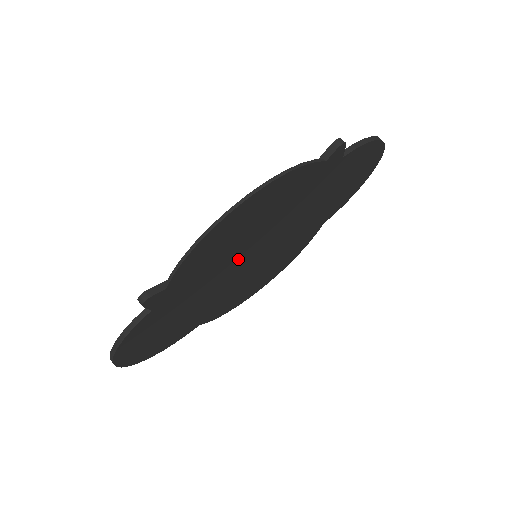
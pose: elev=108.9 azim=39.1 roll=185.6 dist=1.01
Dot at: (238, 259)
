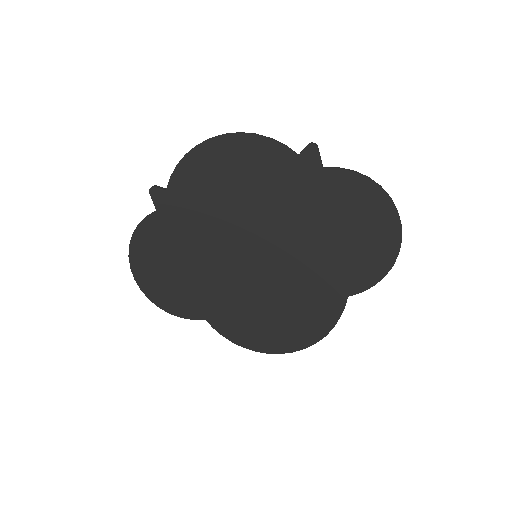
Dot at: (231, 229)
